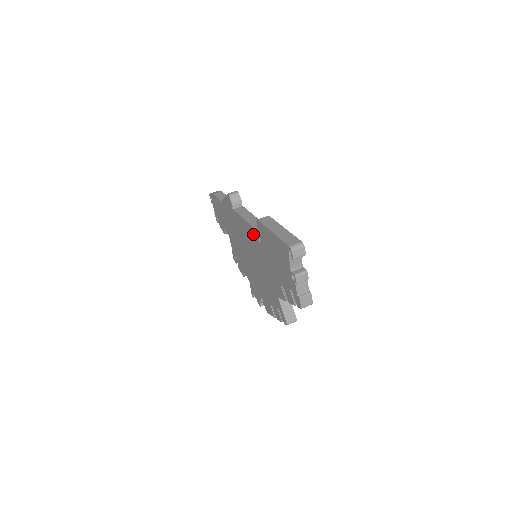
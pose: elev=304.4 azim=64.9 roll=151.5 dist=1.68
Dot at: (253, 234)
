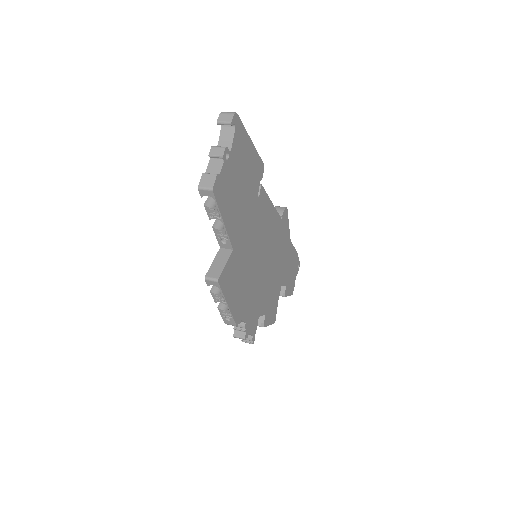
Dot at: occluded
